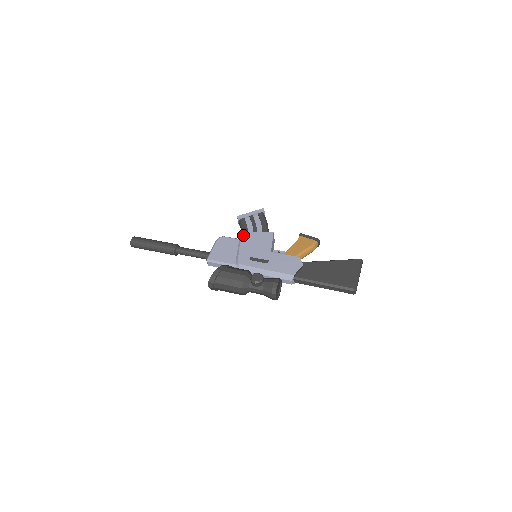
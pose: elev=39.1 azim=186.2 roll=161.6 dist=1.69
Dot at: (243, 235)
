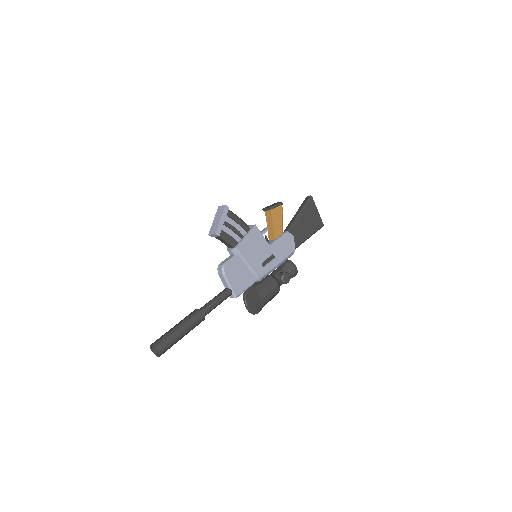
Dot at: (240, 250)
